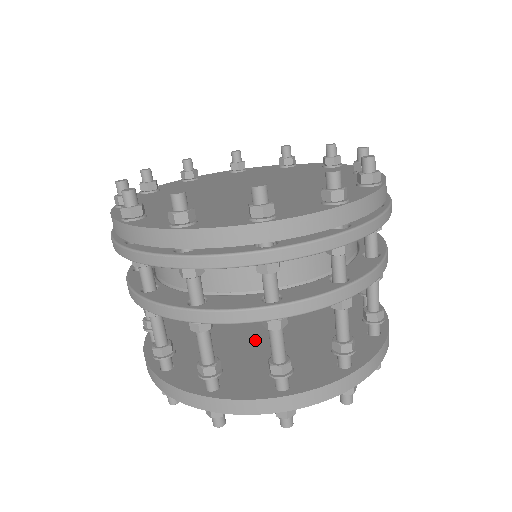
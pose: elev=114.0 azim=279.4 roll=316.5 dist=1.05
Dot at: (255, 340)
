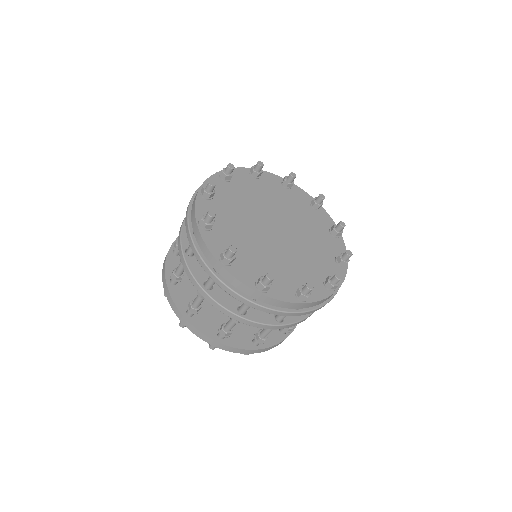
Dot at: occluded
